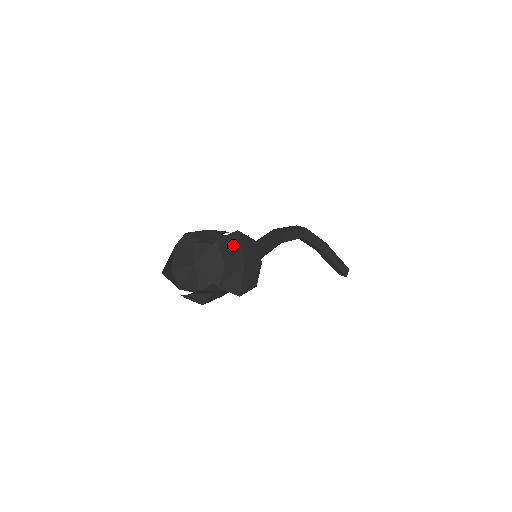
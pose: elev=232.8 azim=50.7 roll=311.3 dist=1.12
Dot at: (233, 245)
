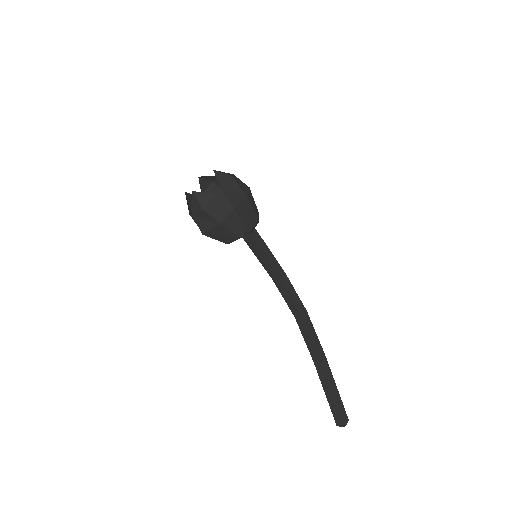
Dot at: (243, 186)
